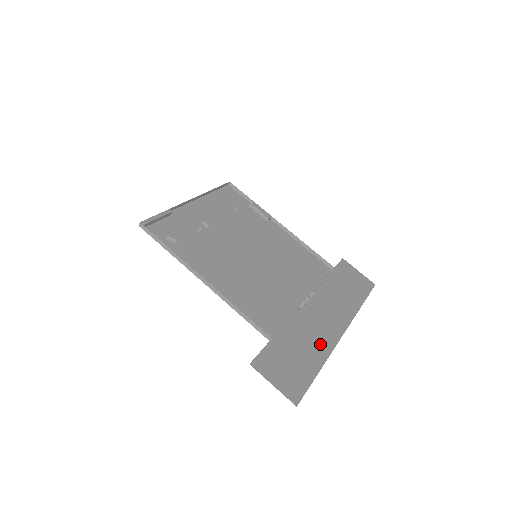
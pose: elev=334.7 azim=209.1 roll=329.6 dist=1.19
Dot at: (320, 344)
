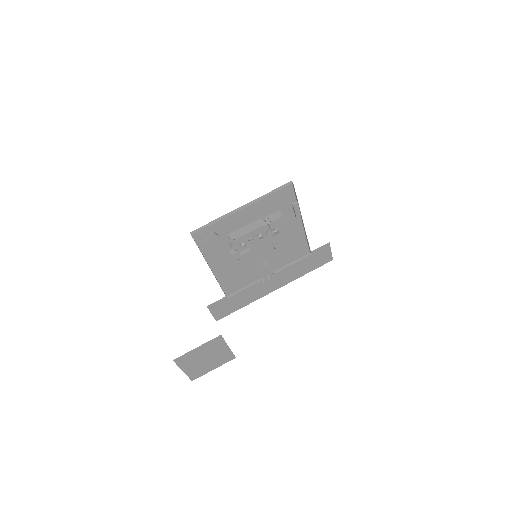
Dot at: (254, 296)
